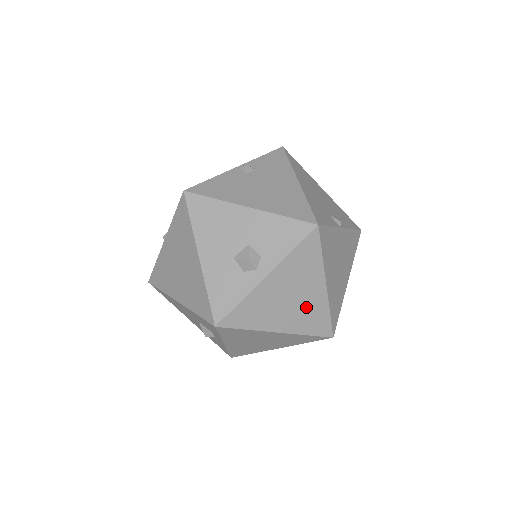
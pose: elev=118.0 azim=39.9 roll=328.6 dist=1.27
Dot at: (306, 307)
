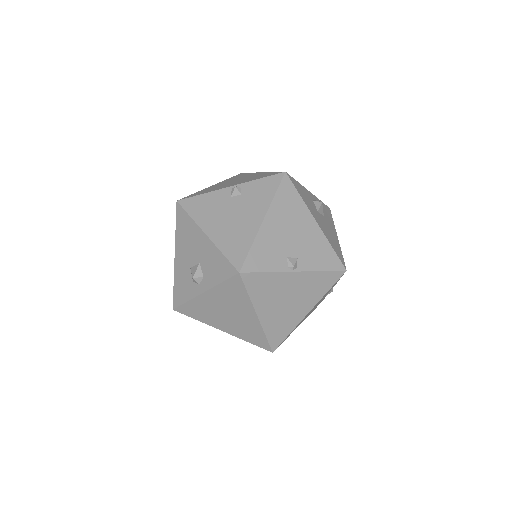
Dot at: (242, 324)
